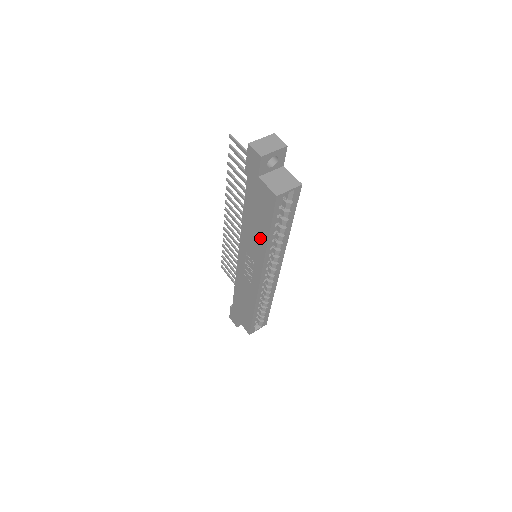
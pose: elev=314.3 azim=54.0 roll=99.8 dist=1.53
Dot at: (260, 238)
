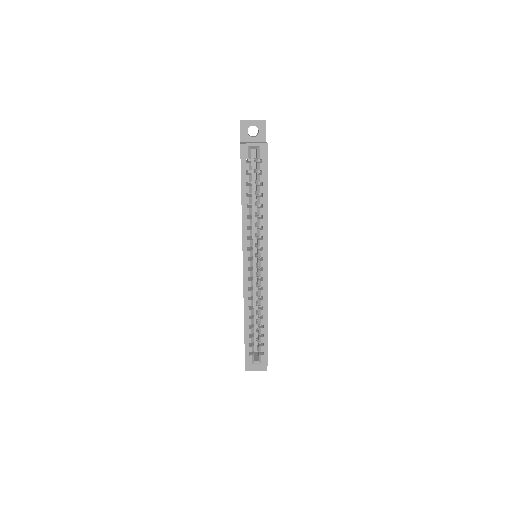
Dot at: occluded
